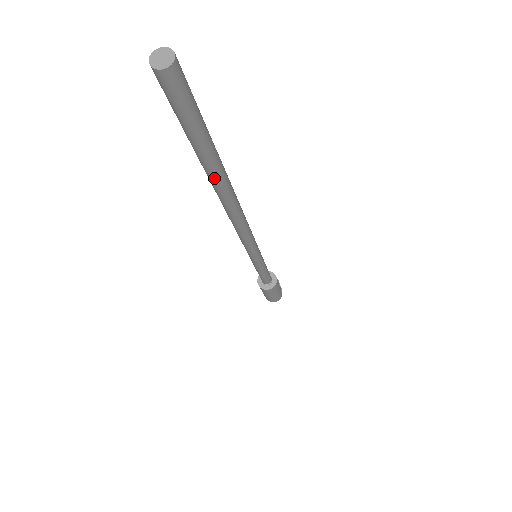
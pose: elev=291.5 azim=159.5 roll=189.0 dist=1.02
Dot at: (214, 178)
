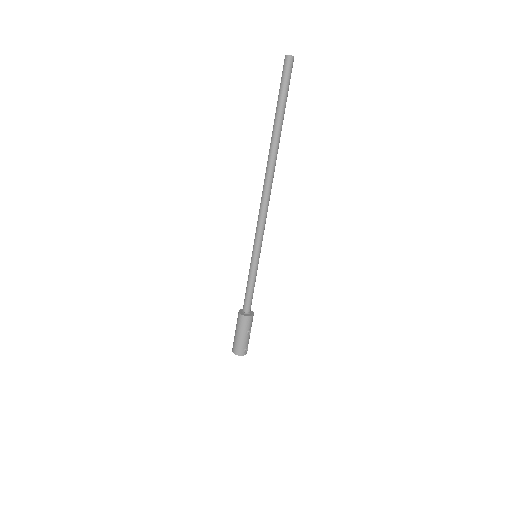
Dot at: (273, 133)
